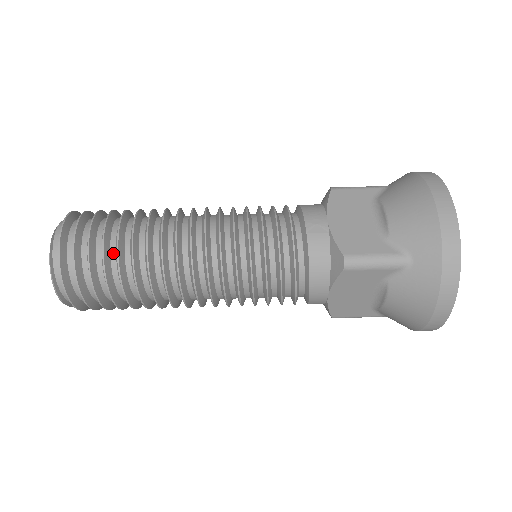
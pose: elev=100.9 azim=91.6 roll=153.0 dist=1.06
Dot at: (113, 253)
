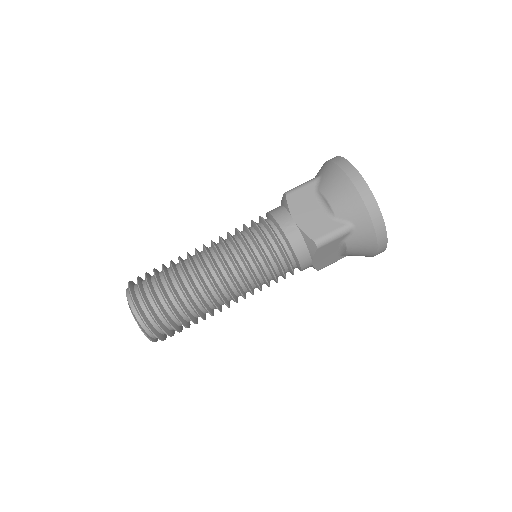
Dot at: (173, 301)
